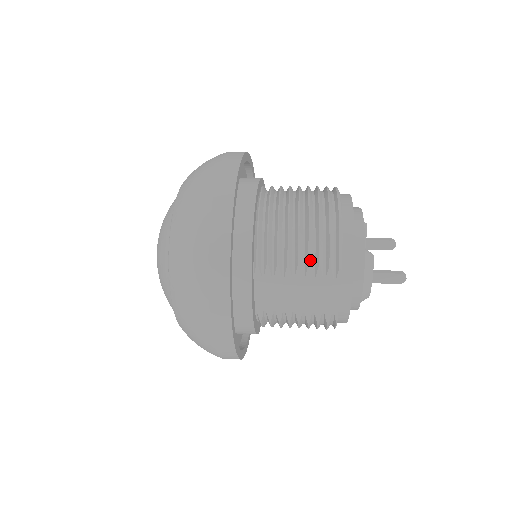
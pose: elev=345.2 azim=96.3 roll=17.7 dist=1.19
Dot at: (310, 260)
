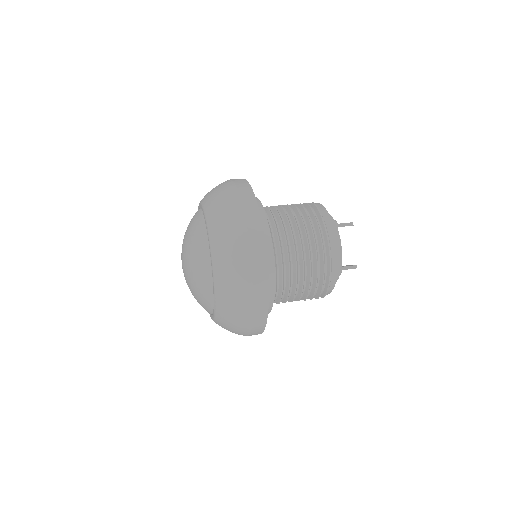
Dot at: (306, 298)
